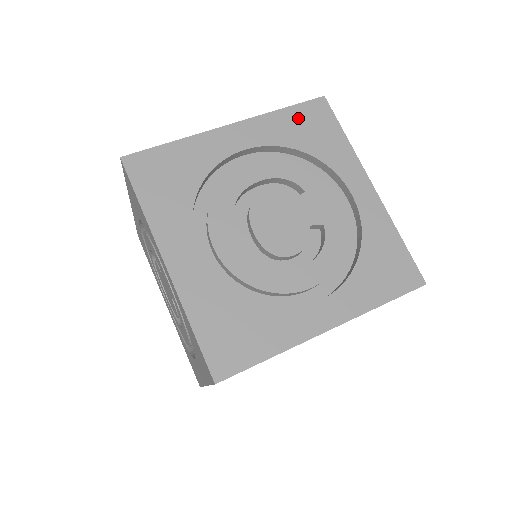
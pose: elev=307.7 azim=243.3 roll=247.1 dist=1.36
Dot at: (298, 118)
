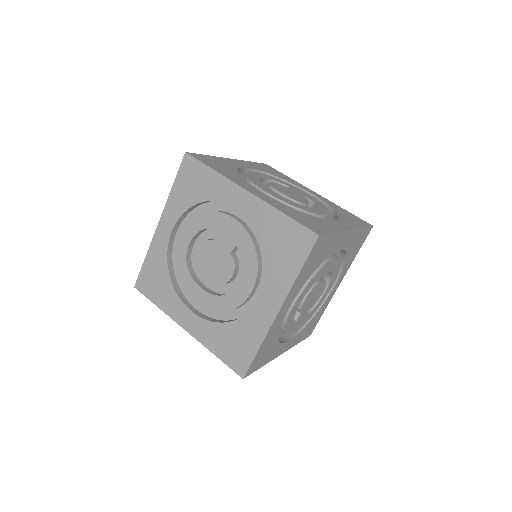
Dot at: (261, 166)
